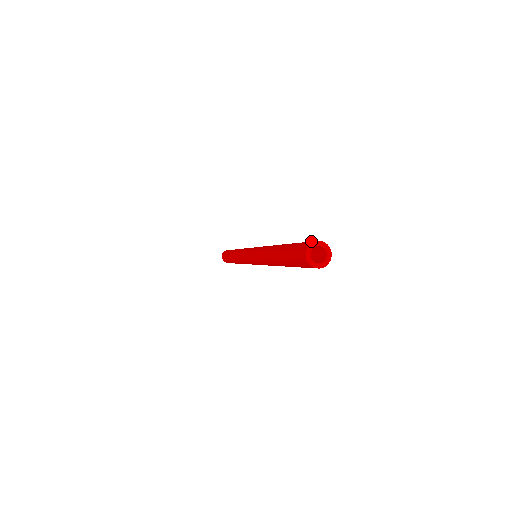
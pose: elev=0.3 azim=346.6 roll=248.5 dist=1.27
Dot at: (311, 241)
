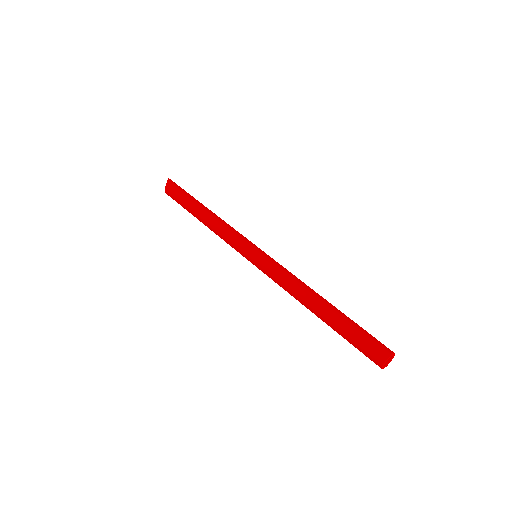
Dot at: (384, 346)
